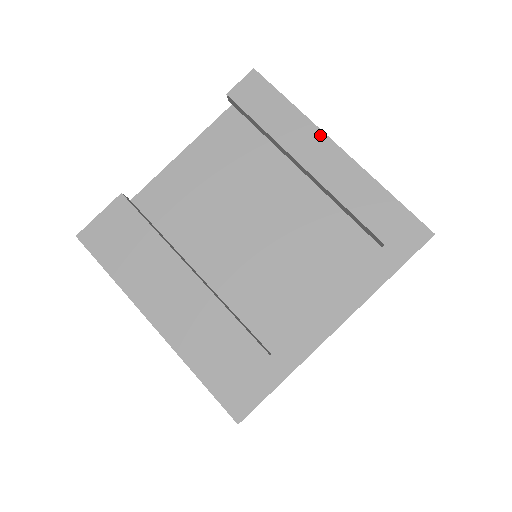
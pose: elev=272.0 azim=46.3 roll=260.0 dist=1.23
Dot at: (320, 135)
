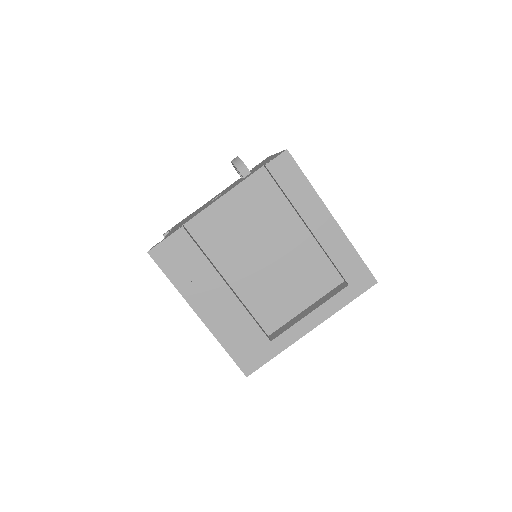
Dot at: (323, 208)
